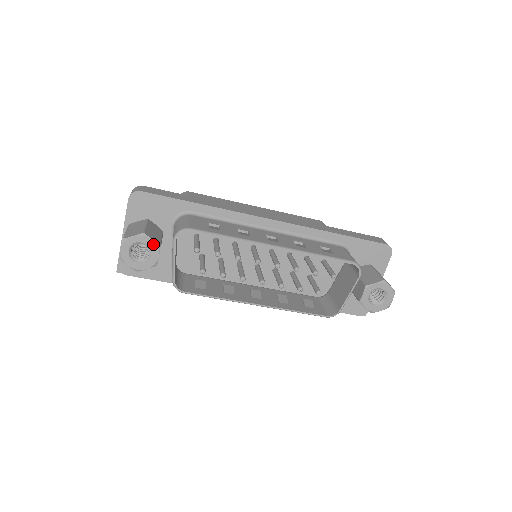
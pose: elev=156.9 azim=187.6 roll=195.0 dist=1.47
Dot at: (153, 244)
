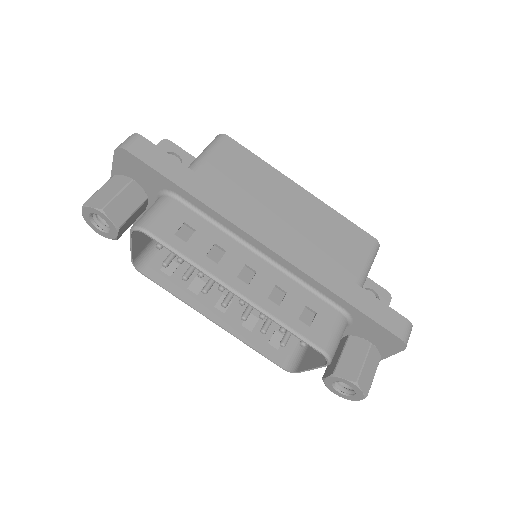
Dot at: (111, 223)
